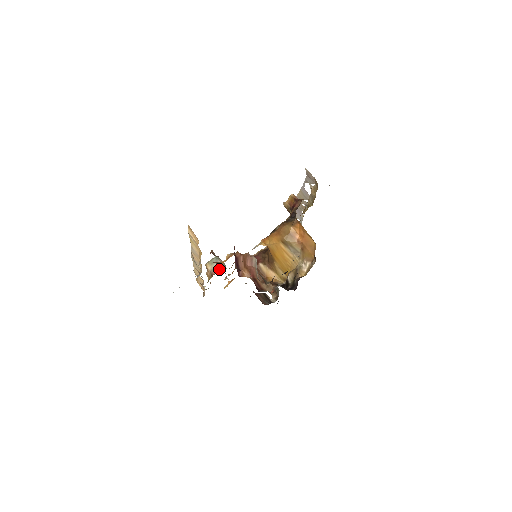
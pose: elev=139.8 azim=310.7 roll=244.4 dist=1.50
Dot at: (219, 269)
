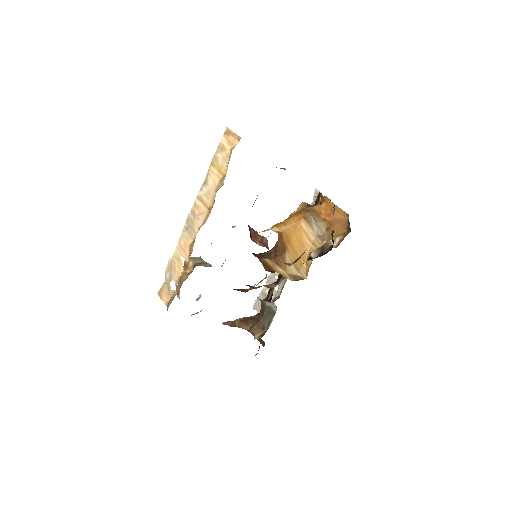
Dot at: (205, 265)
